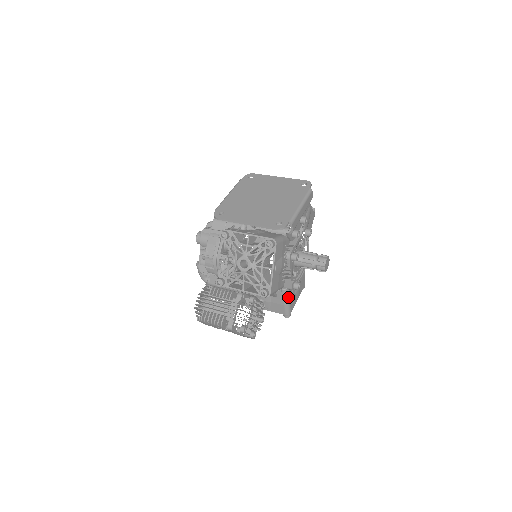
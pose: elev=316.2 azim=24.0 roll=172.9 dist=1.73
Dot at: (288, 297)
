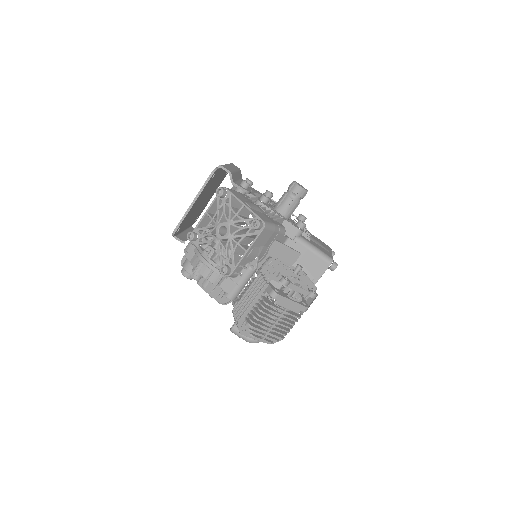
Dot at: (308, 243)
